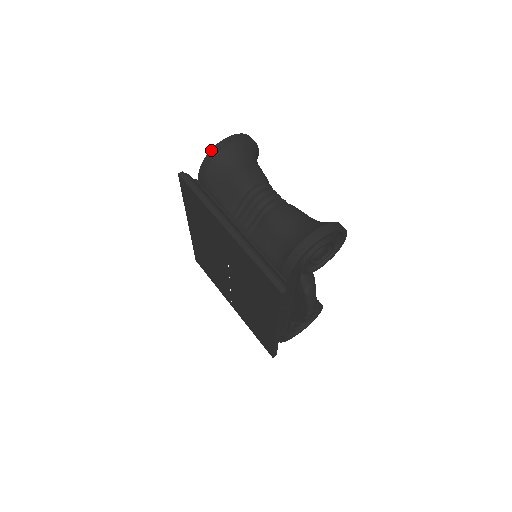
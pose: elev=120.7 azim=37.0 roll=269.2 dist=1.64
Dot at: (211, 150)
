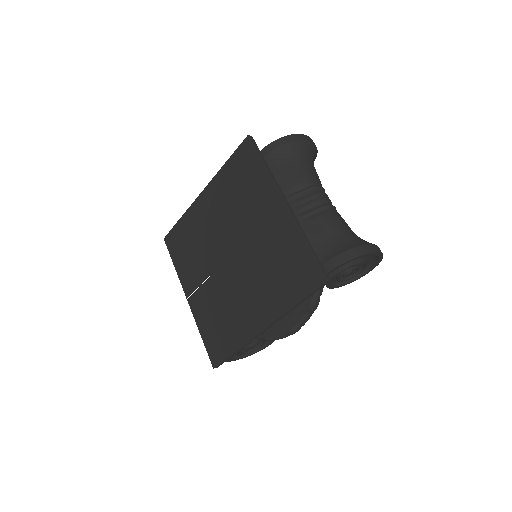
Dot at: (290, 135)
